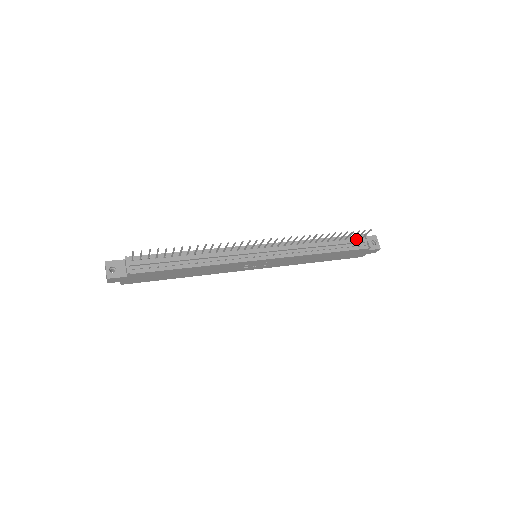
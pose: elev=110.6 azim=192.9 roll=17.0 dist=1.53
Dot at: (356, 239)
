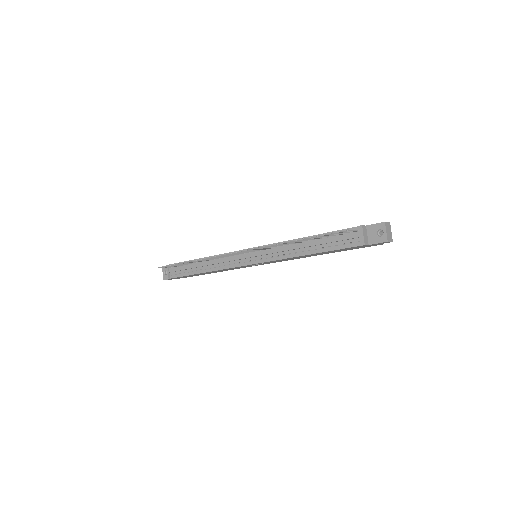
Dot at: (349, 233)
